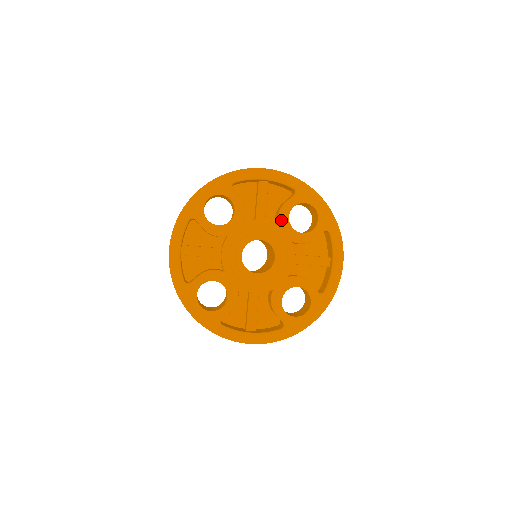
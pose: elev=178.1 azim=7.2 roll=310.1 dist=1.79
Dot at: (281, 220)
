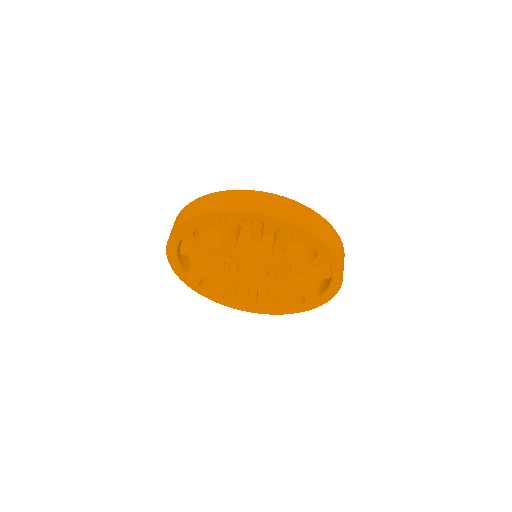
Dot at: (275, 252)
